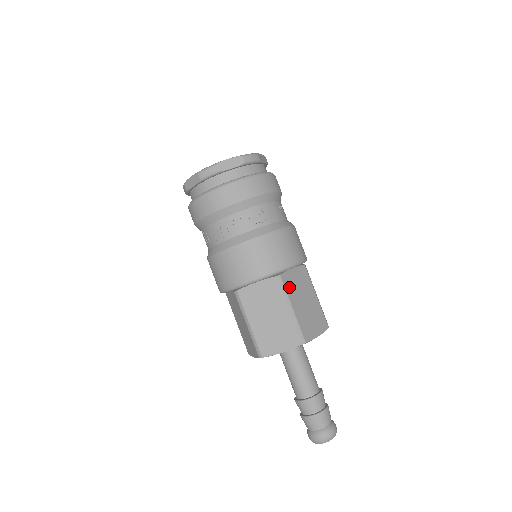
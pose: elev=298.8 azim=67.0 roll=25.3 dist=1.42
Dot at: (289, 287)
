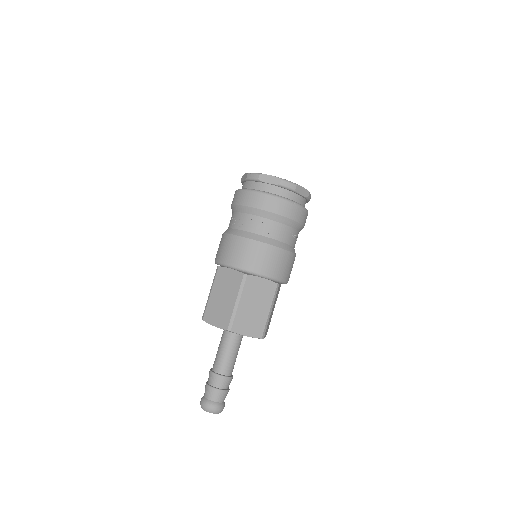
Dot at: (249, 287)
